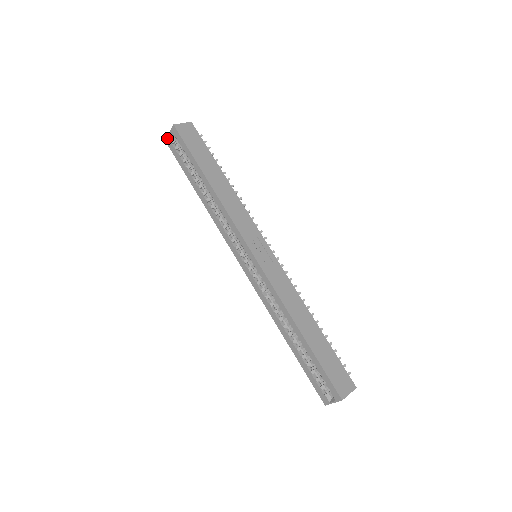
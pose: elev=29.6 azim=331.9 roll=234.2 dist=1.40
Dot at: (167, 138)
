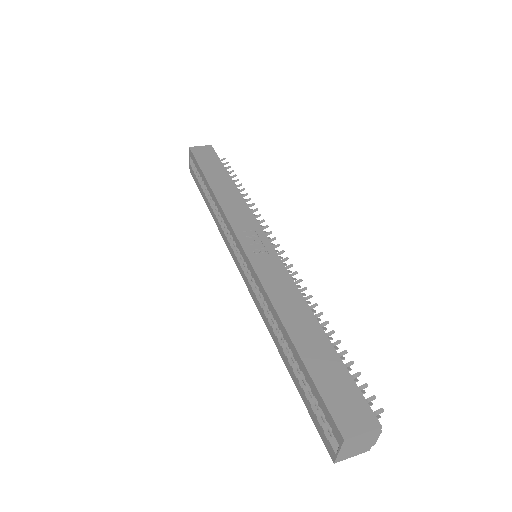
Dot at: (189, 166)
